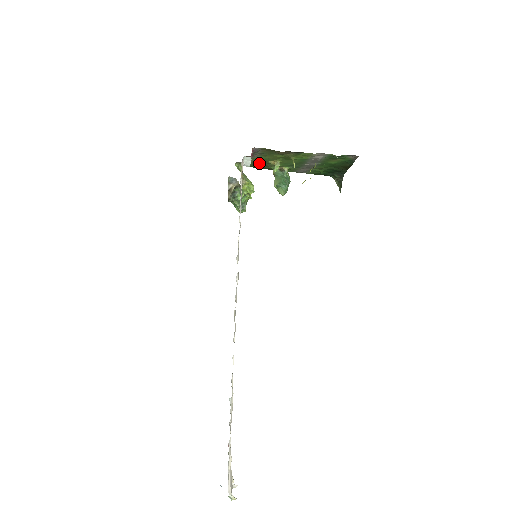
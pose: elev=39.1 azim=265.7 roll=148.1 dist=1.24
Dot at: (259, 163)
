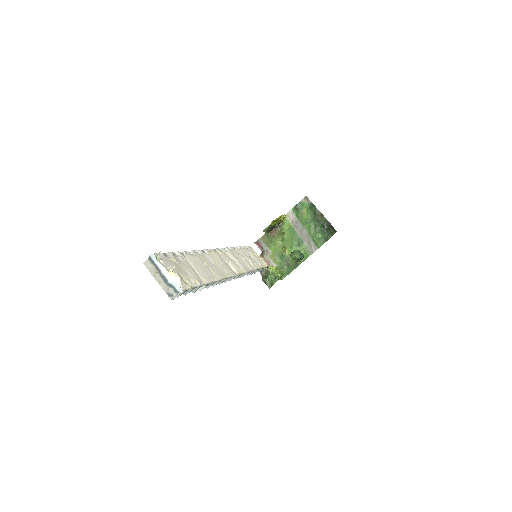
Dot at: (281, 262)
